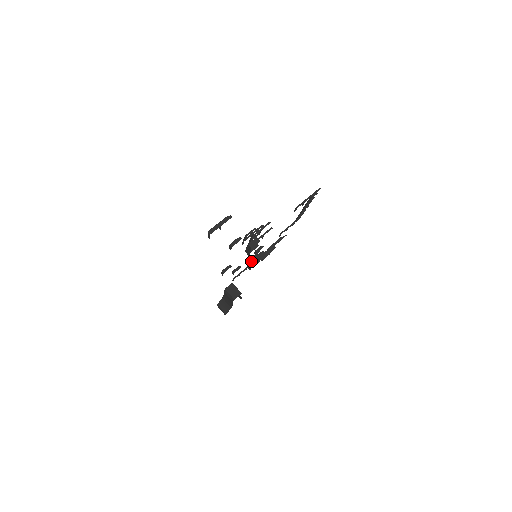
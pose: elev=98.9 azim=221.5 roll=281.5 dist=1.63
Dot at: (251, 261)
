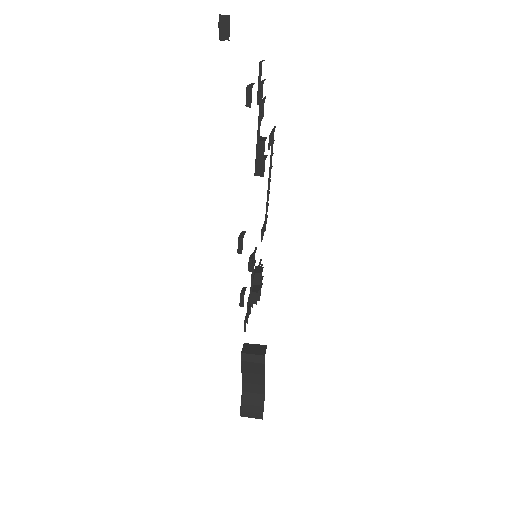
Dot at: (252, 278)
